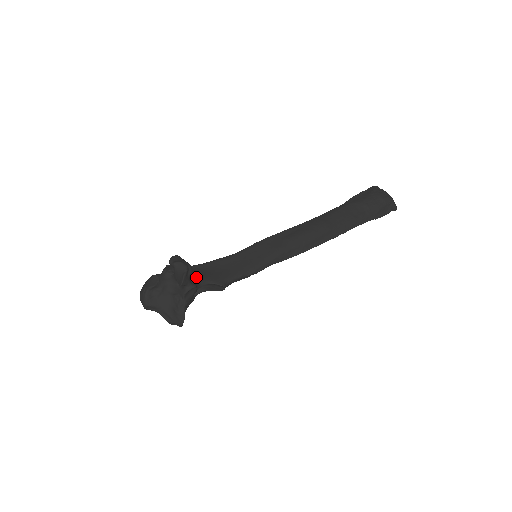
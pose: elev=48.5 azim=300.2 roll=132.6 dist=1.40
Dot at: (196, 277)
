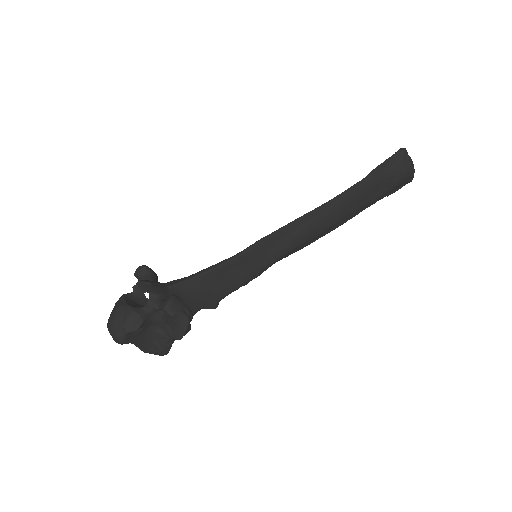
Dot at: (189, 308)
